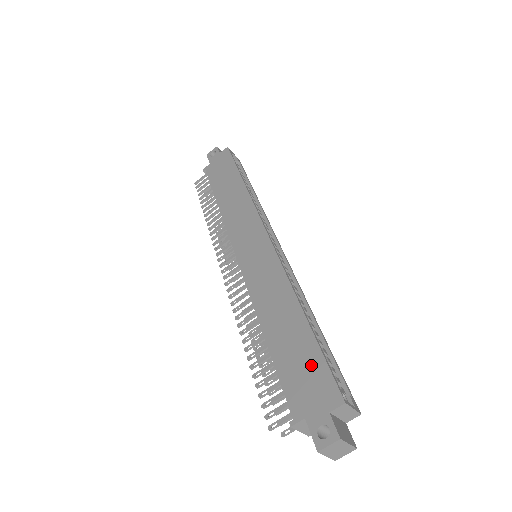
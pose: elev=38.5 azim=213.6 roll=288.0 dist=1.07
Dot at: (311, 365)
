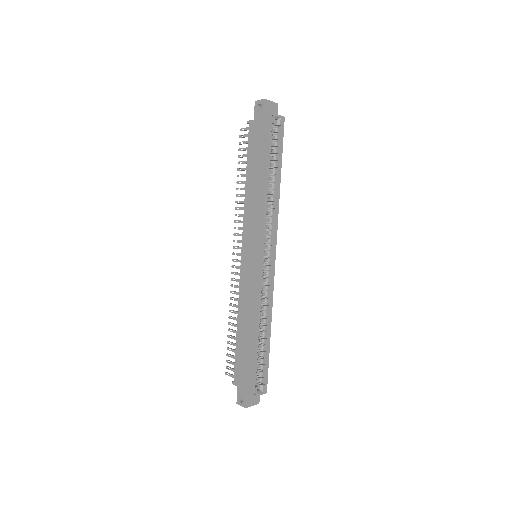
Dot at: (248, 367)
